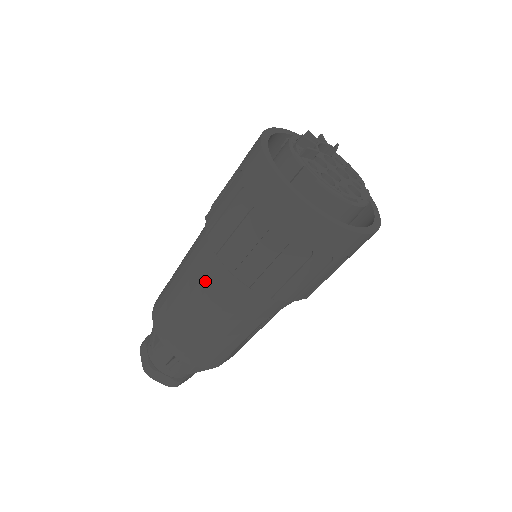
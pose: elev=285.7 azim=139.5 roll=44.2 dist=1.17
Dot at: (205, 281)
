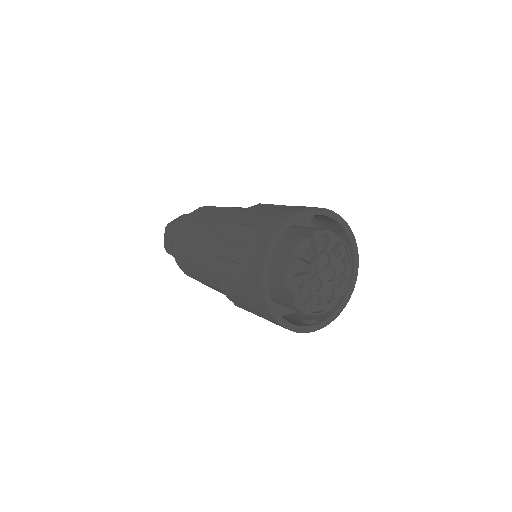
Dot at: (208, 274)
